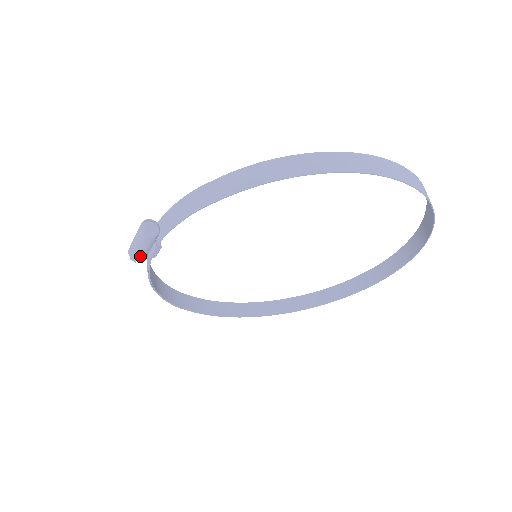
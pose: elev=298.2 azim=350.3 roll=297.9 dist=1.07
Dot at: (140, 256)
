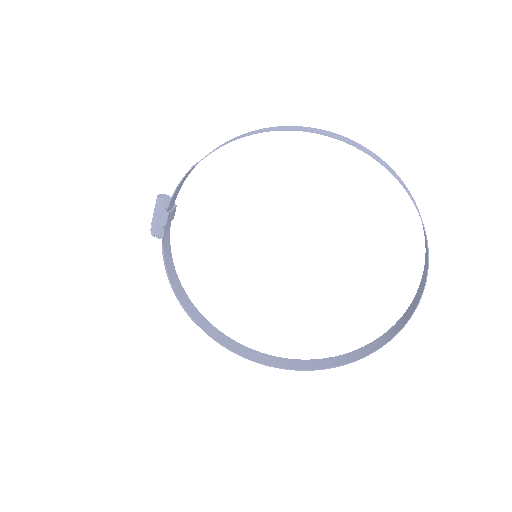
Dot at: (156, 226)
